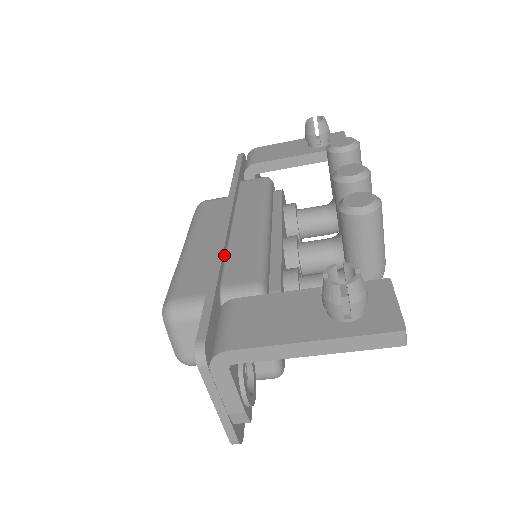
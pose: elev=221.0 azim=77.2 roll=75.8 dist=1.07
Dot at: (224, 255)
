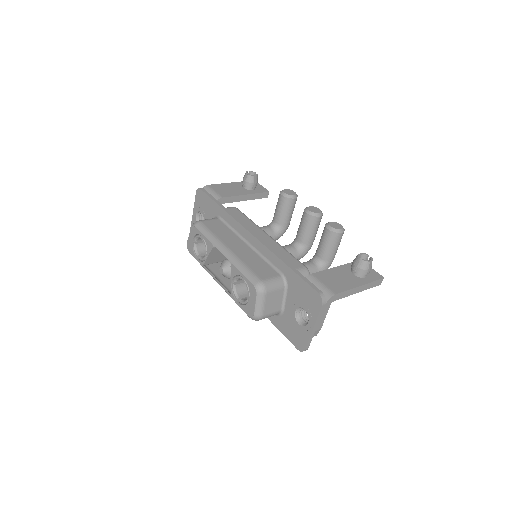
Dot at: (276, 254)
